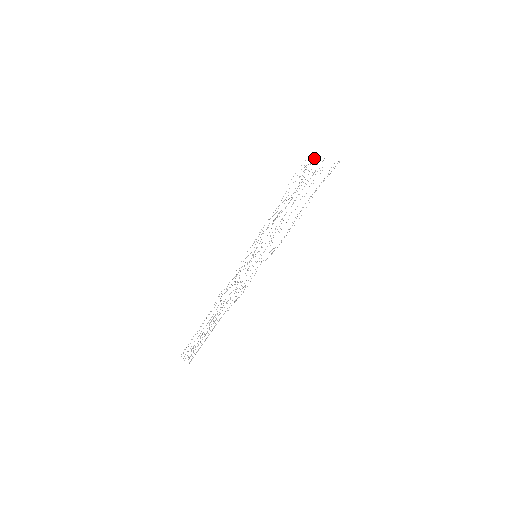
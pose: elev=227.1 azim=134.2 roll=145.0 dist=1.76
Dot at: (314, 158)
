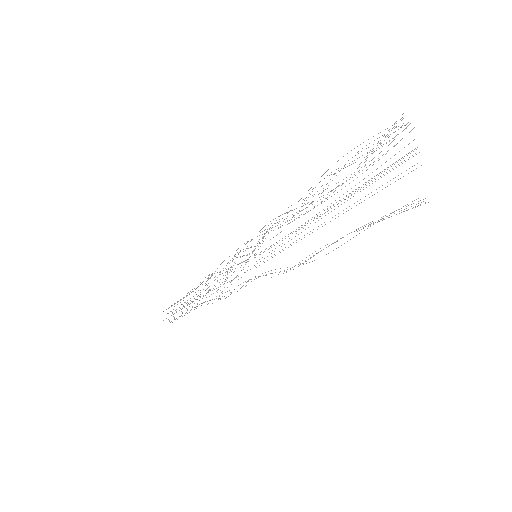
Dot at: occluded
